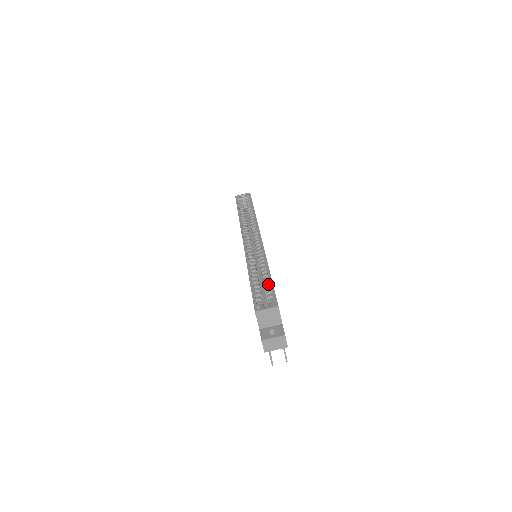
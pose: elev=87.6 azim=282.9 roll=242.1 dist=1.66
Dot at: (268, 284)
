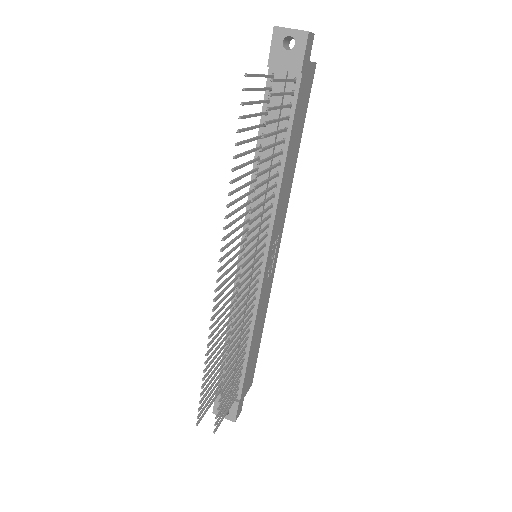
Dot at: occluded
